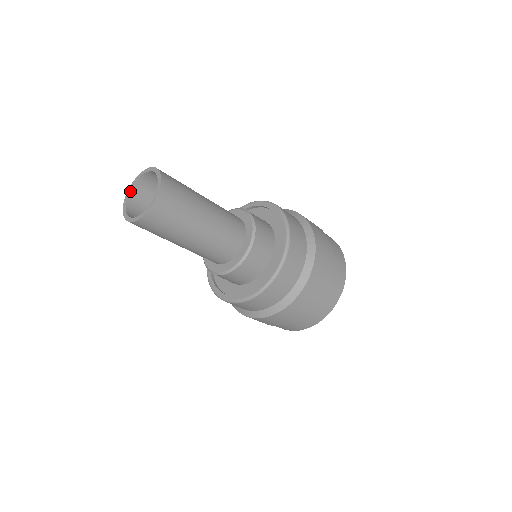
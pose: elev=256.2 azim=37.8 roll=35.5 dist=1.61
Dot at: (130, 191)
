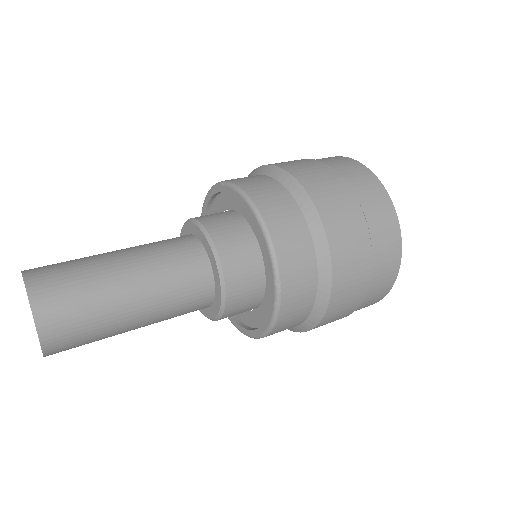
Dot at: occluded
